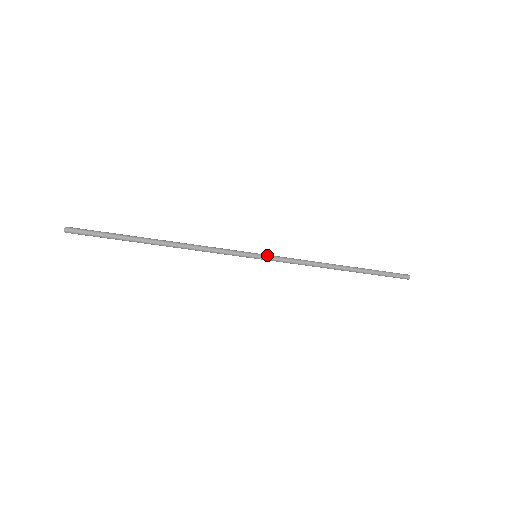
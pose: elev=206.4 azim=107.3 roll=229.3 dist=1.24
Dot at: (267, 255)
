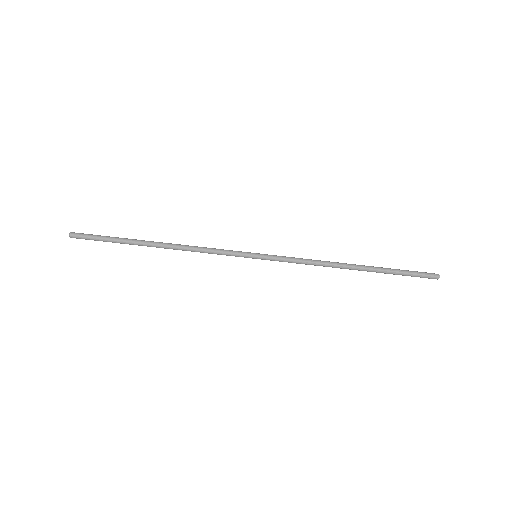
Dot at: (267, 254)
